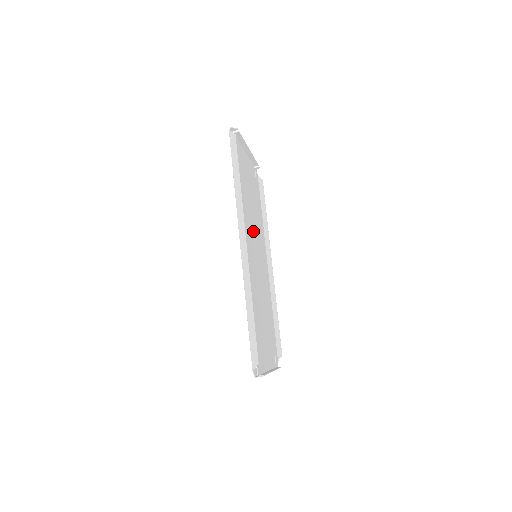
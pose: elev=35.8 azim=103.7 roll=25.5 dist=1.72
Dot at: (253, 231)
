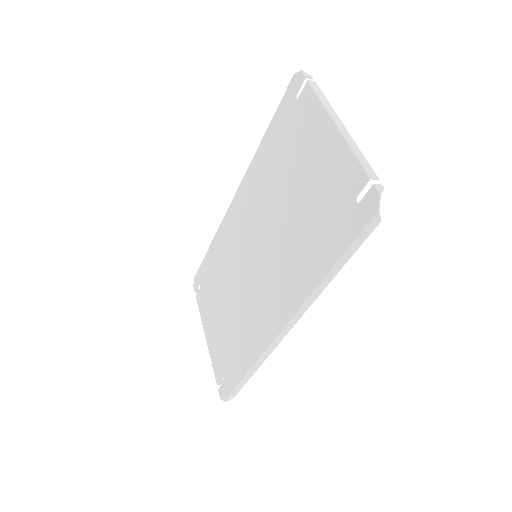
Dot at: (270, 231)
